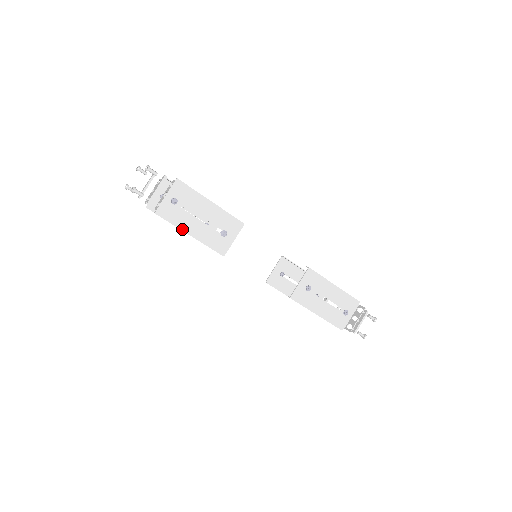
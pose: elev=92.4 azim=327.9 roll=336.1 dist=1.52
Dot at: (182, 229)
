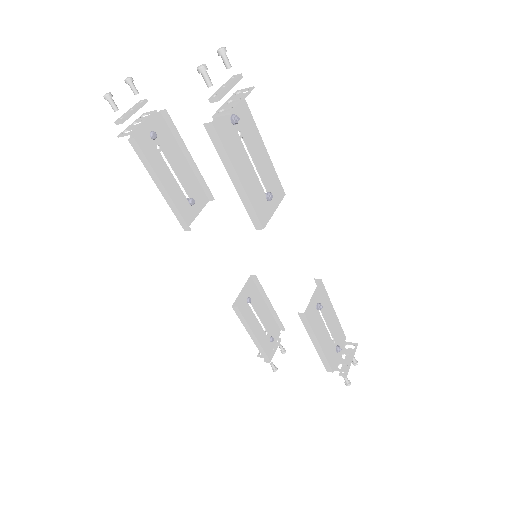
Dot at: (234, 165)
